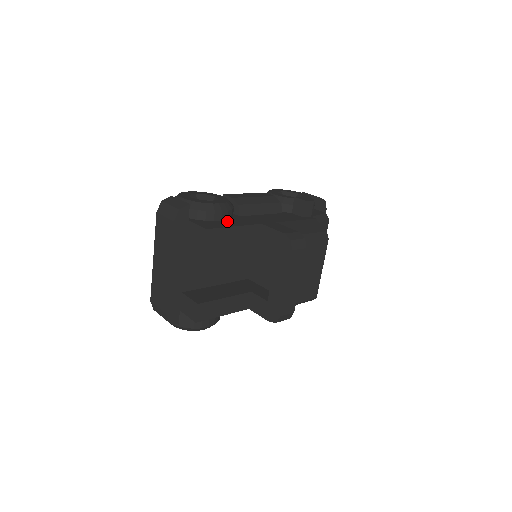
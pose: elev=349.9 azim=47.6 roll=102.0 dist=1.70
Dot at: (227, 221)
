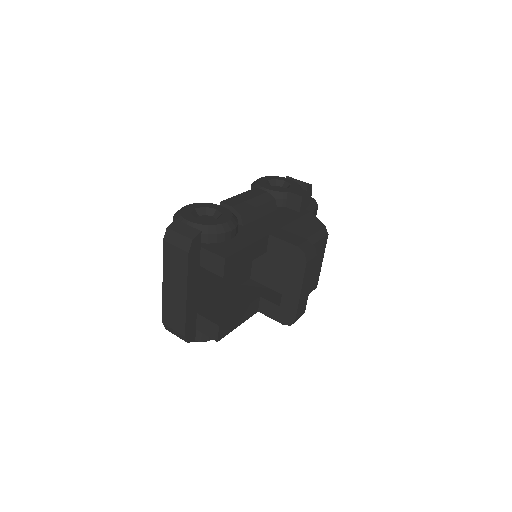
Dot at: (236, 238)
